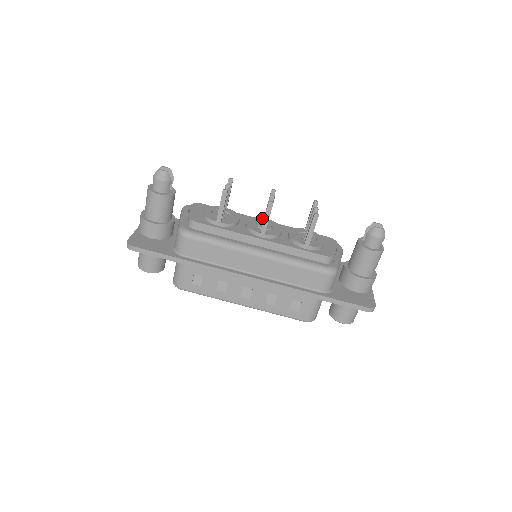
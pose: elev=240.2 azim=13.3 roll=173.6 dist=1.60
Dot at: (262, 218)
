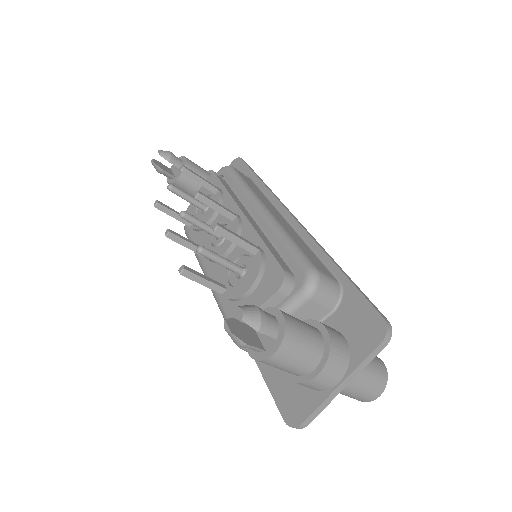
Dot at: occluded
